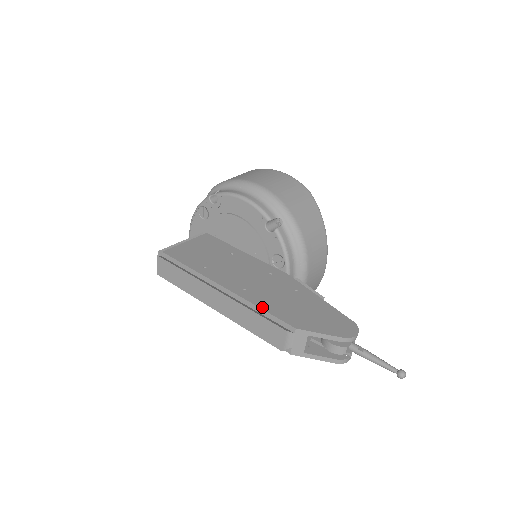
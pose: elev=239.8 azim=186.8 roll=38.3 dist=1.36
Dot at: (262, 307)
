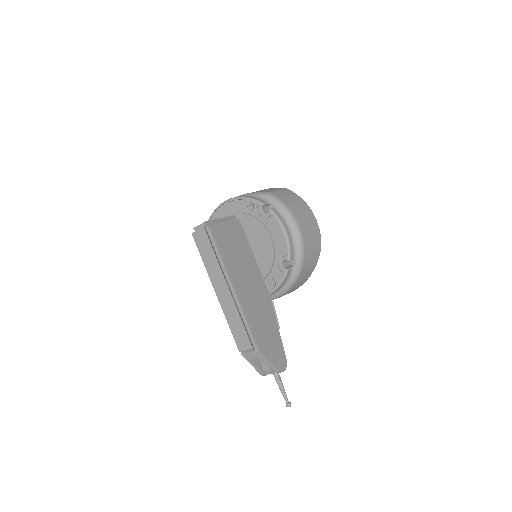
Dot at: (248, 321)
